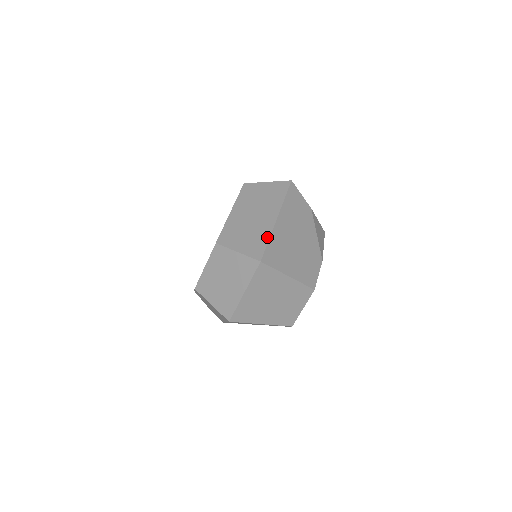
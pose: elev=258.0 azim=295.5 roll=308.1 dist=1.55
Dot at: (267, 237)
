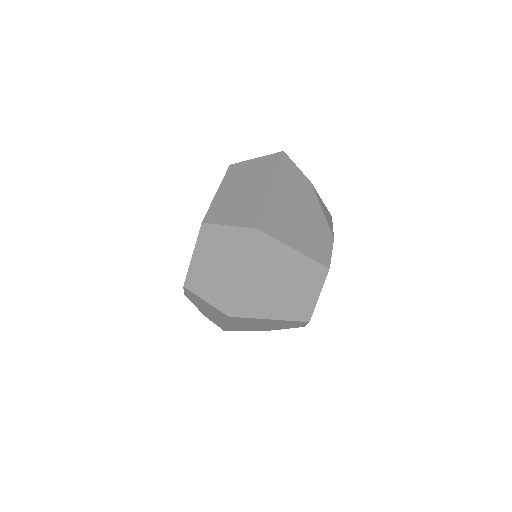
Dot at: (262, 205)
